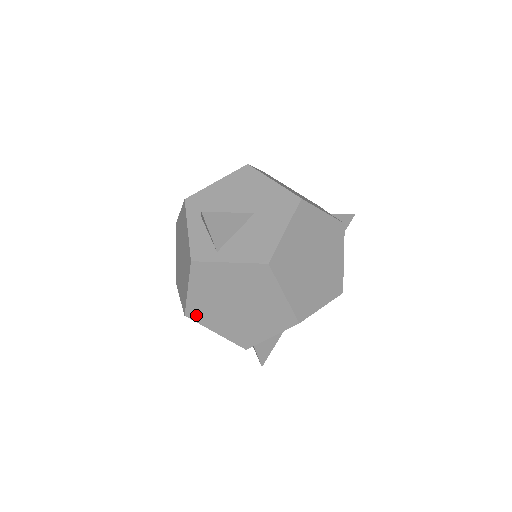
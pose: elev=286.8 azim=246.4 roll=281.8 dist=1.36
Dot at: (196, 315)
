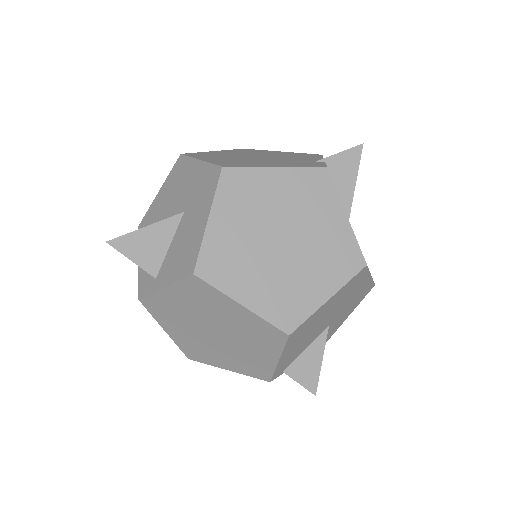
Dot at: (196, 356)
